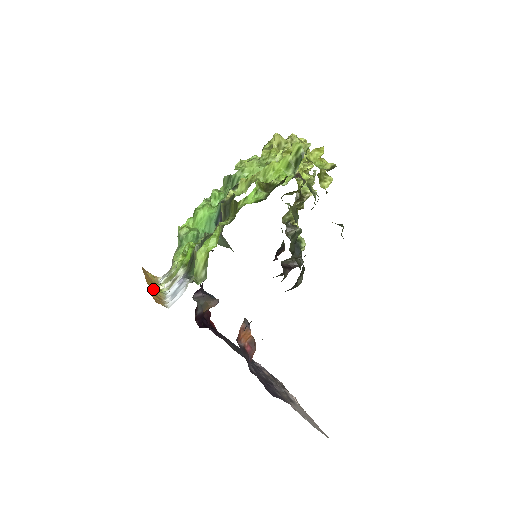
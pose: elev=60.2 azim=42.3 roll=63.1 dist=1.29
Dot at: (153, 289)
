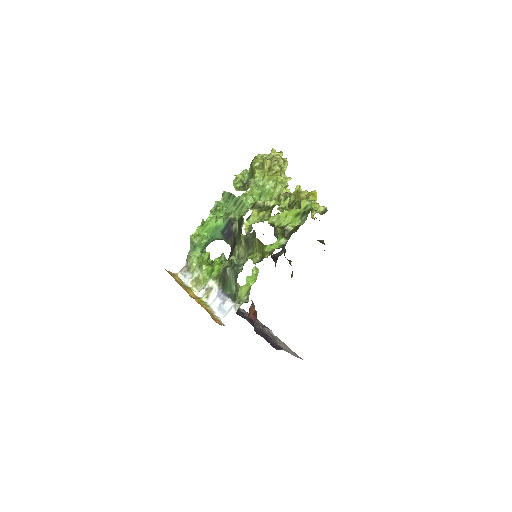
Dot at: (202, 305)
